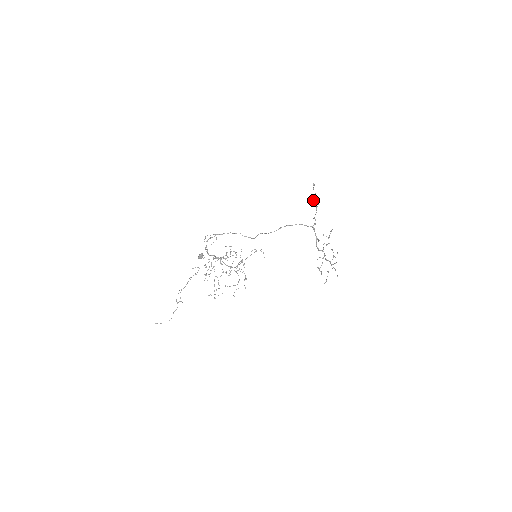
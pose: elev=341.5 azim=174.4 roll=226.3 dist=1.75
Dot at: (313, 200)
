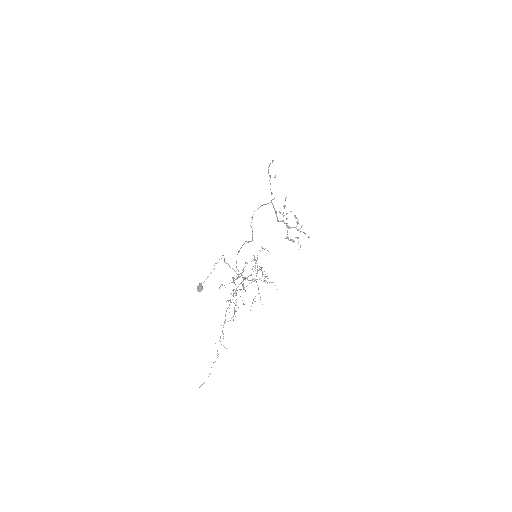
Dot at: (270, 176)
